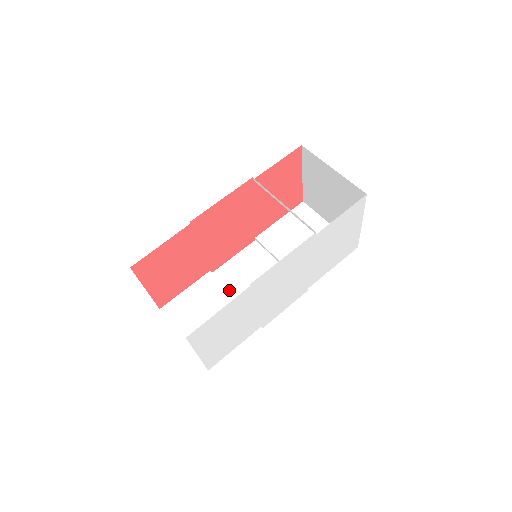
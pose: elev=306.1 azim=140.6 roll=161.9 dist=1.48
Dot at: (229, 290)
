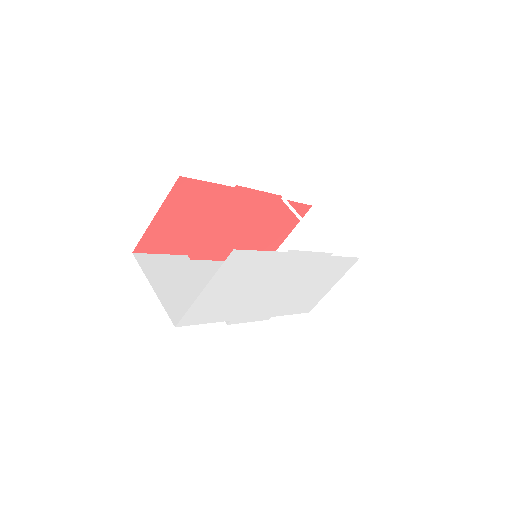
Dot at: occluded
